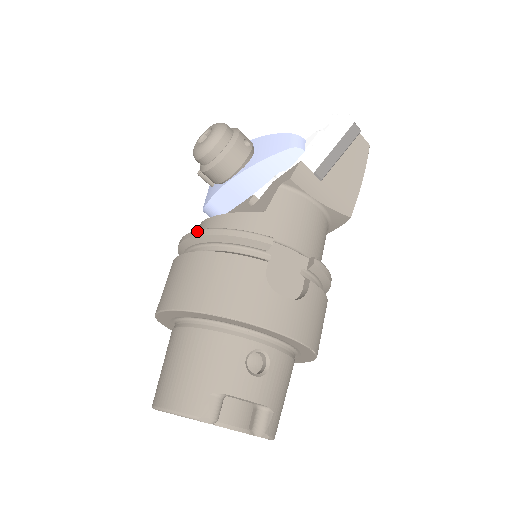
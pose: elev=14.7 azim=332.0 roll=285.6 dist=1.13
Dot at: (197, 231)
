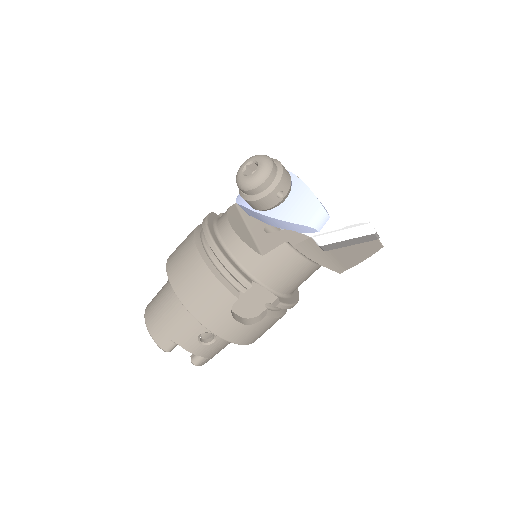
Dot at: (210, 238)
